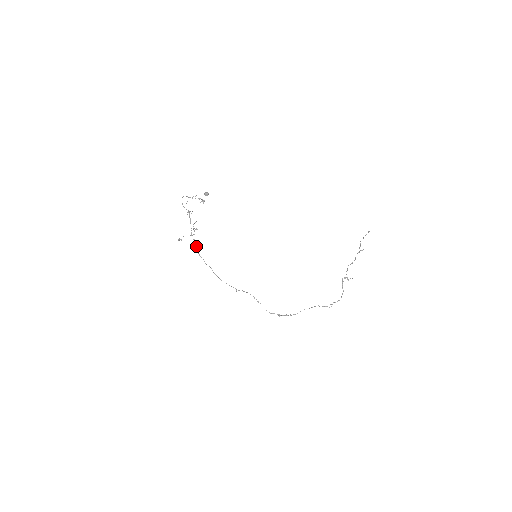
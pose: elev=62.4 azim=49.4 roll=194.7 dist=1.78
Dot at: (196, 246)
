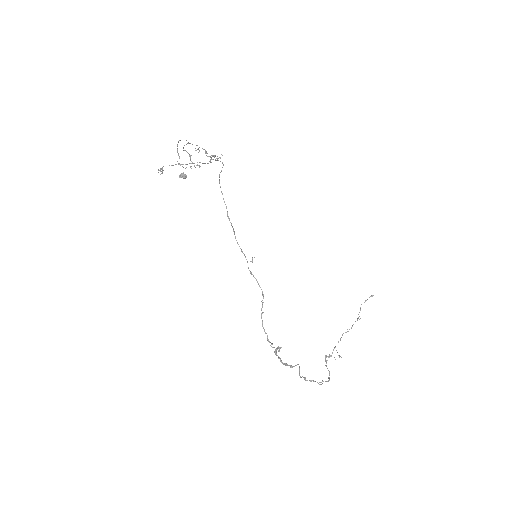
Dot at: occluded
